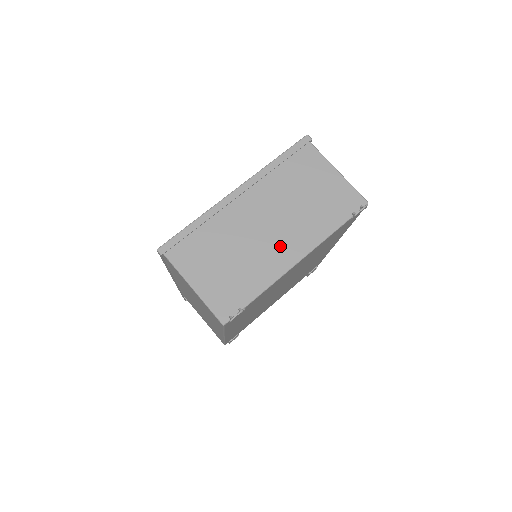
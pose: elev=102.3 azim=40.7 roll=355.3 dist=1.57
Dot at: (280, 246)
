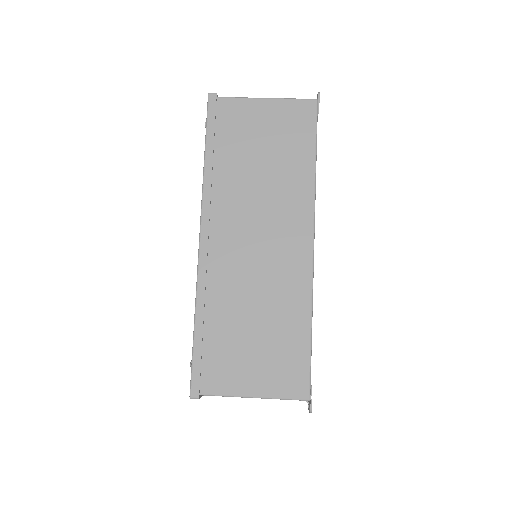
Dot at: occluded
